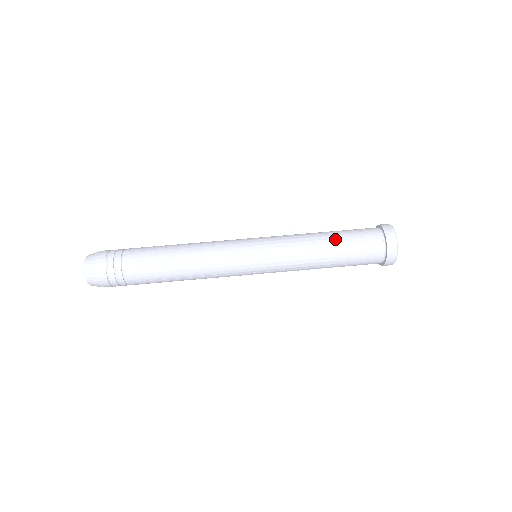
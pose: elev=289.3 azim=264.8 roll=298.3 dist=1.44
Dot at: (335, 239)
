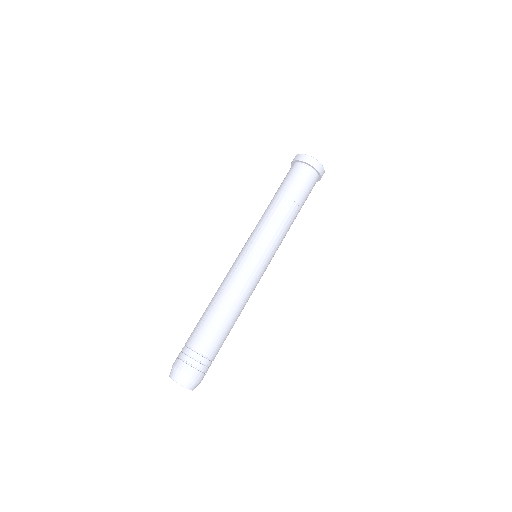
Dot at: (276, 194)
